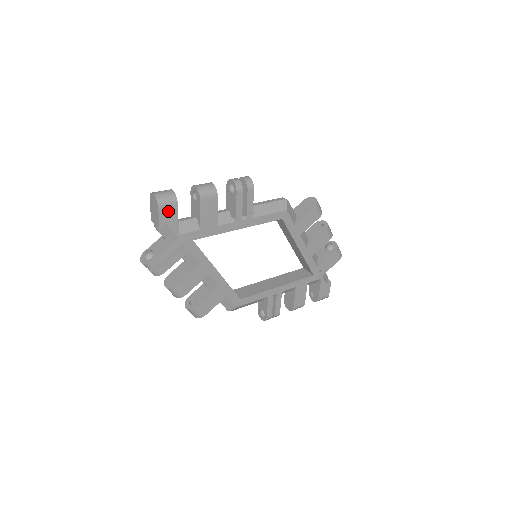
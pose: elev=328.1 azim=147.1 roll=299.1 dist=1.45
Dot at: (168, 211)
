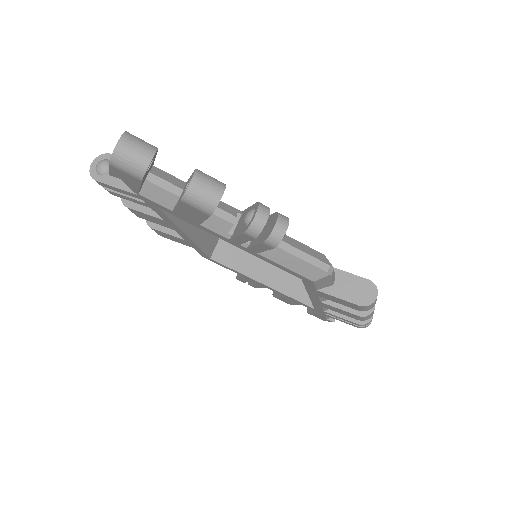
Dot at: (125, 175)
